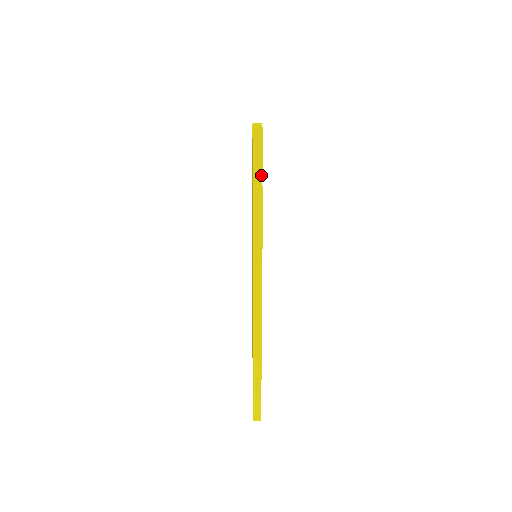
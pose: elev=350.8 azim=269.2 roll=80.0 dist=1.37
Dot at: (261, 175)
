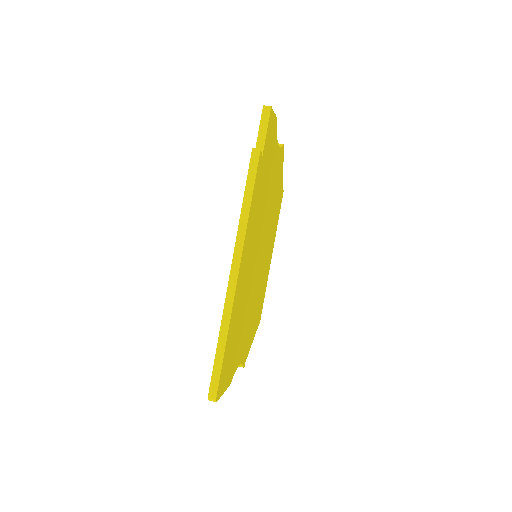
Dot at: (263, 145)
